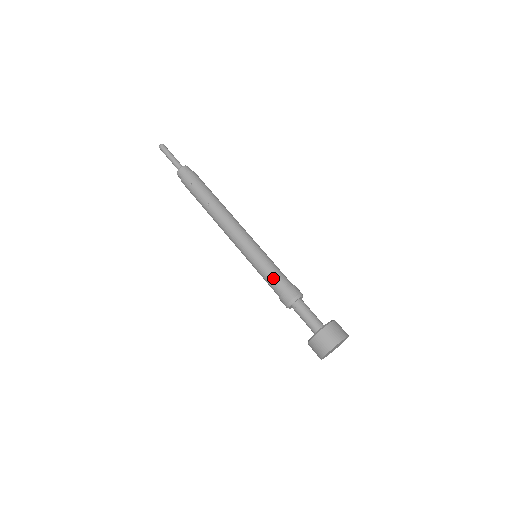
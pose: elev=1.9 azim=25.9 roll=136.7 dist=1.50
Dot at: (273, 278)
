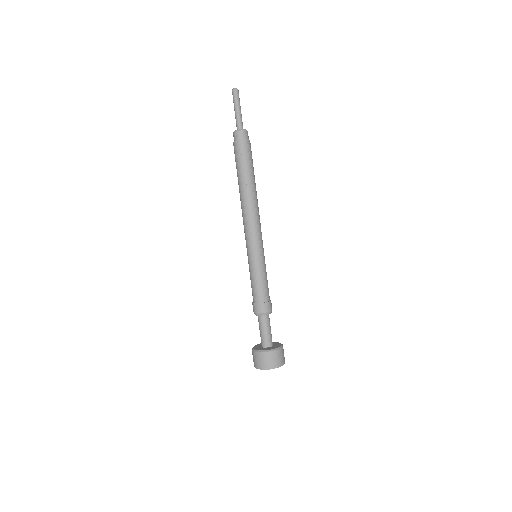
Dot at: (260, 286)
